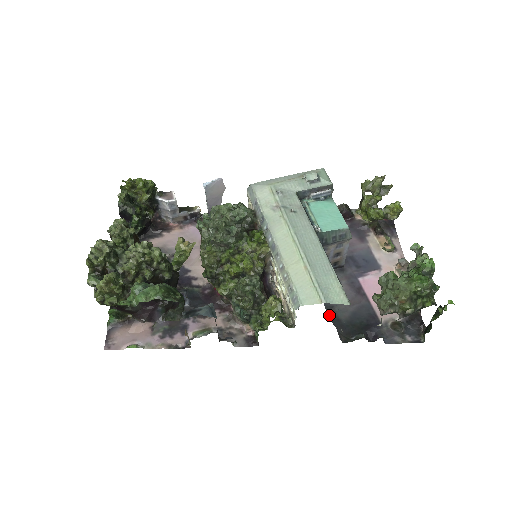
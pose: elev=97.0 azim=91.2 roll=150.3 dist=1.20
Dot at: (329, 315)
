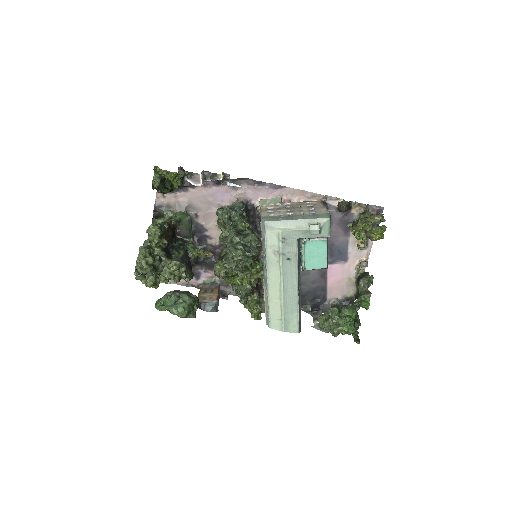
Dot at: occluded
